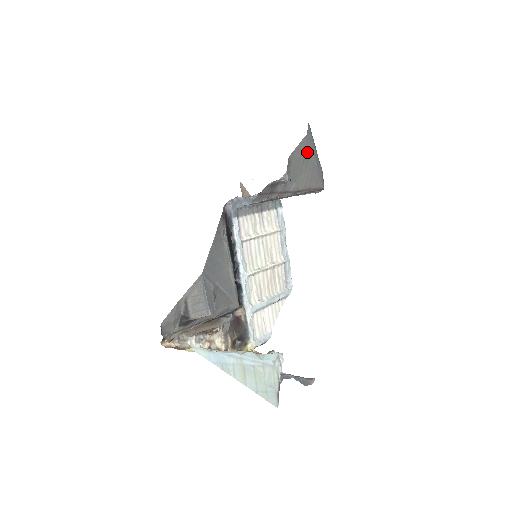
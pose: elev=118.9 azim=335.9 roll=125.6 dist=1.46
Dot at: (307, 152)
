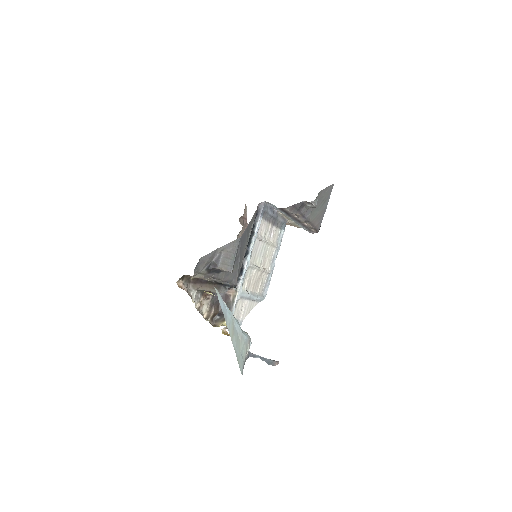
Dot at: (327, 196)
